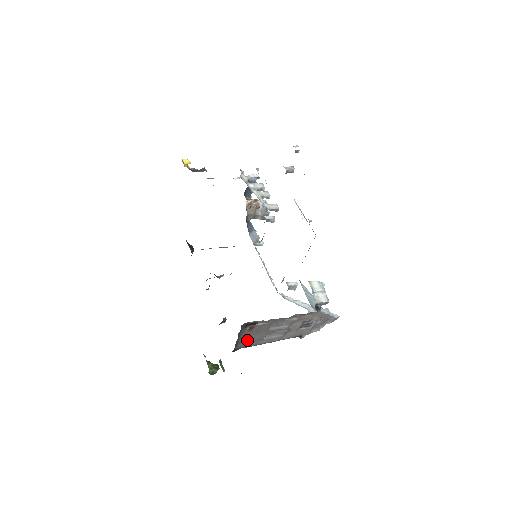
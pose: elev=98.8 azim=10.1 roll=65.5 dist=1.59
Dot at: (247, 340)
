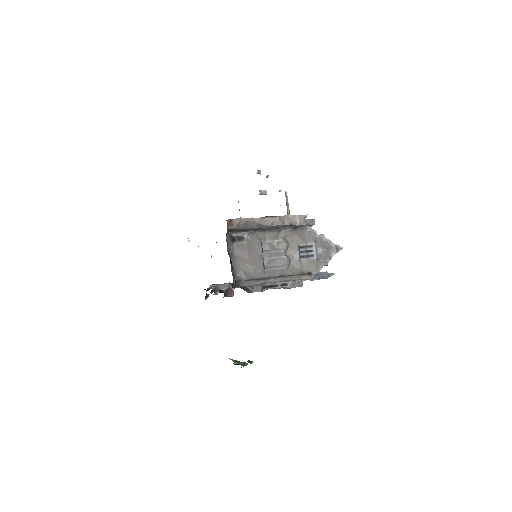
Dot at: (244, 267)
